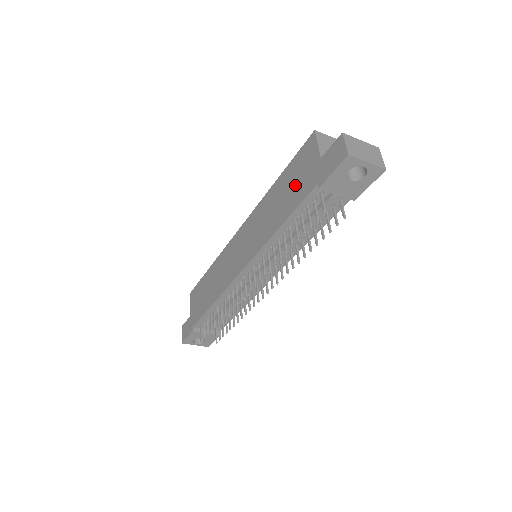
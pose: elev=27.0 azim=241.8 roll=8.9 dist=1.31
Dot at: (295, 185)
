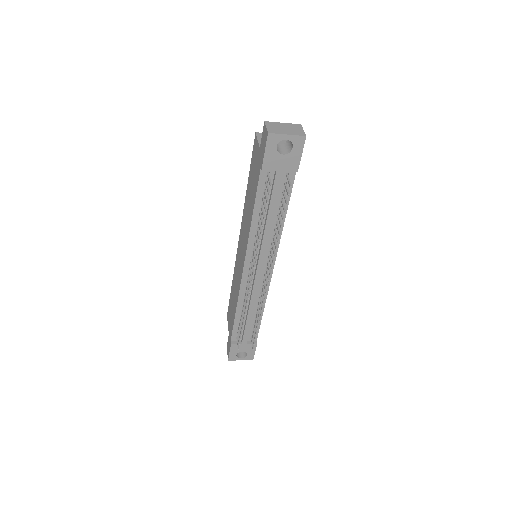
Dot at: (253, 179)
